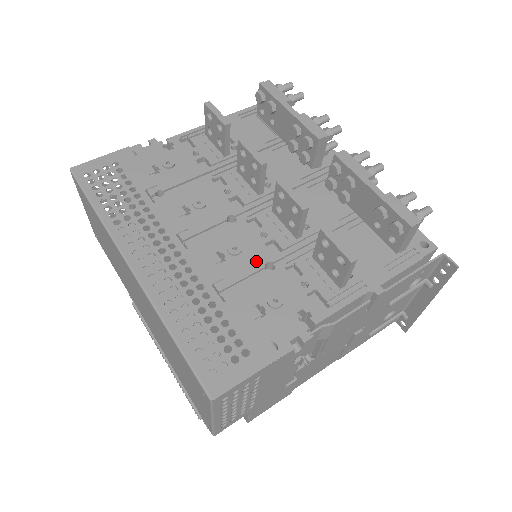
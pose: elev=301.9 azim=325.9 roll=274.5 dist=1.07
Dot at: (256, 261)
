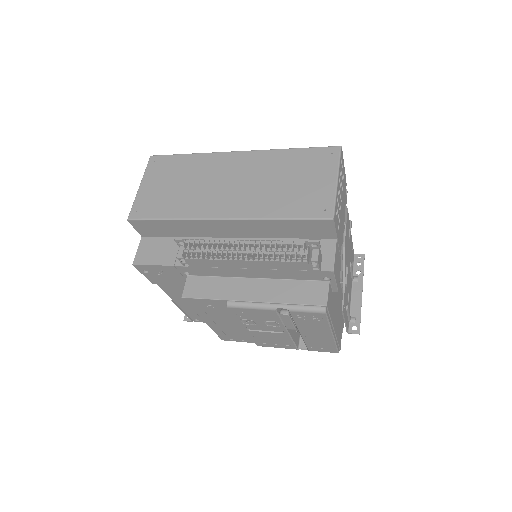
Dot at: occluded
